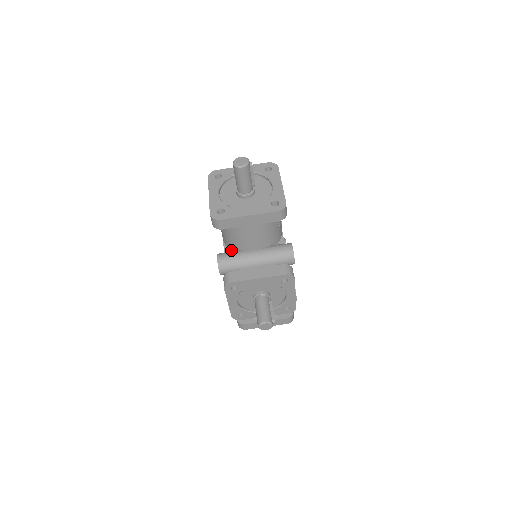
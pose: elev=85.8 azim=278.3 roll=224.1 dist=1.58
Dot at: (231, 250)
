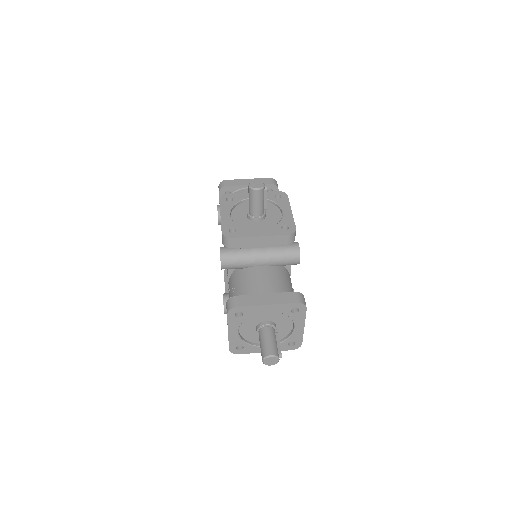
Dot at: occluded
